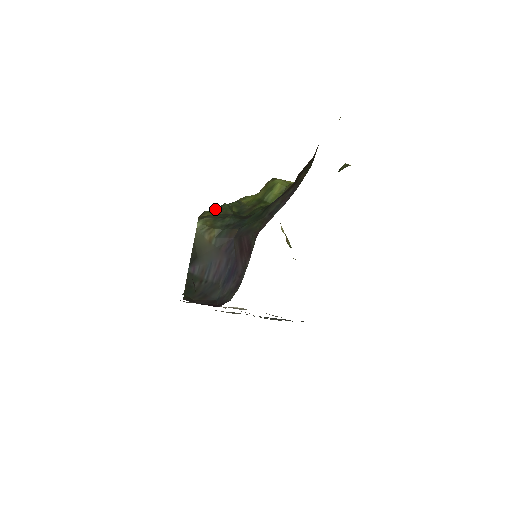
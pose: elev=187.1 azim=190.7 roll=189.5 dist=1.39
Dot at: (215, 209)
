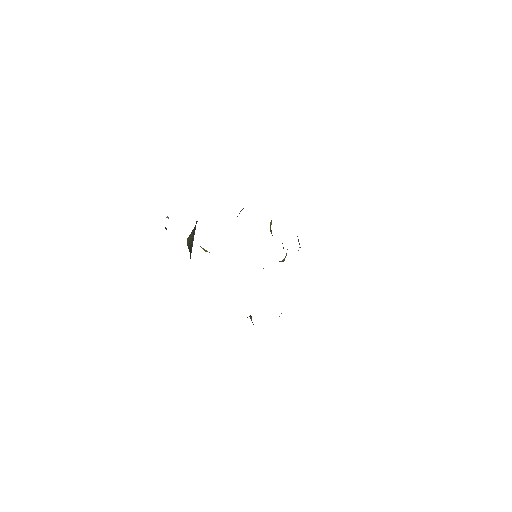
Dot at: occluded
